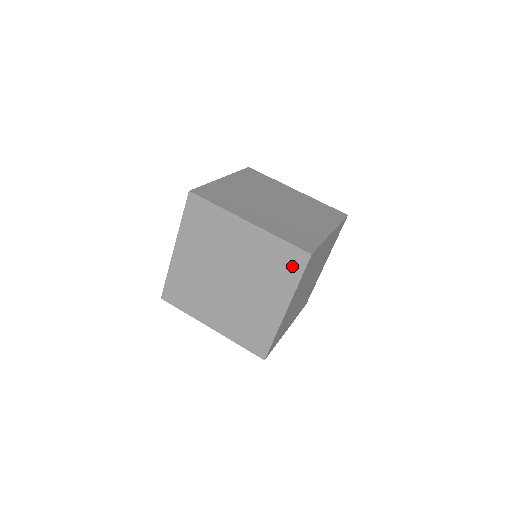
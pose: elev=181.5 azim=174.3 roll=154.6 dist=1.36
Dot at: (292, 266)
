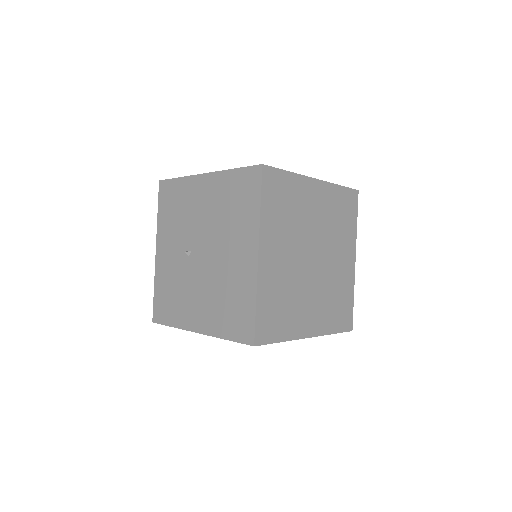
Dot at: (351, 210)
